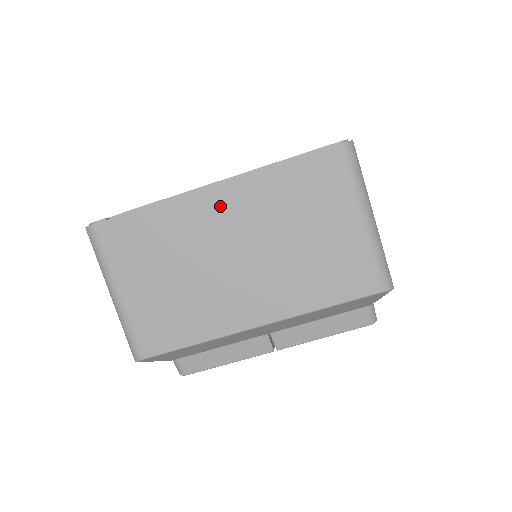
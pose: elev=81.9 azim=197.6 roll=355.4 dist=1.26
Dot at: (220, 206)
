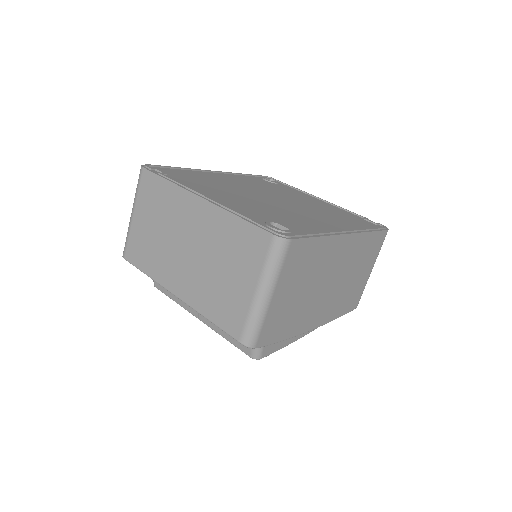
Dot at: (198, 212)
